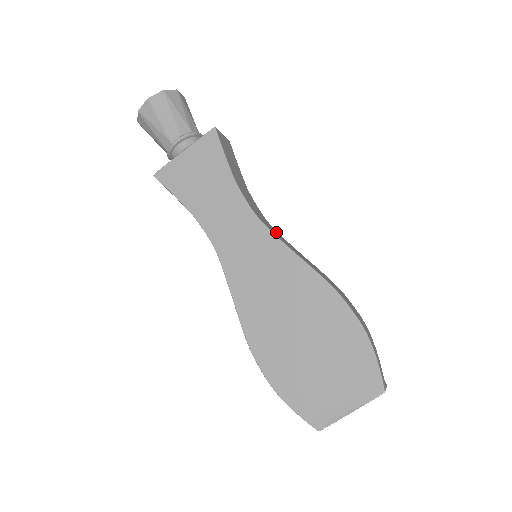
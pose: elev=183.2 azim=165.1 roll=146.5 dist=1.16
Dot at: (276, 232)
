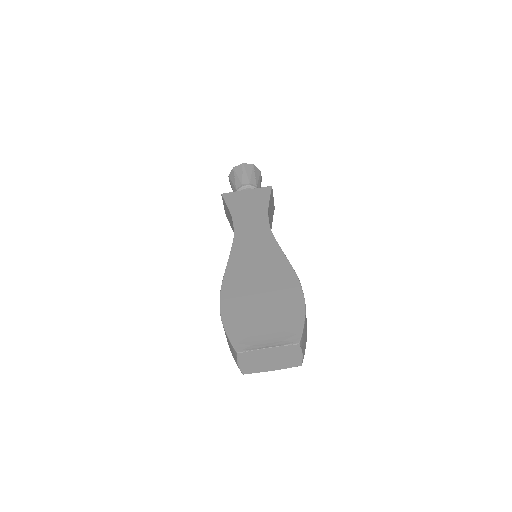
Dot at: occluded
